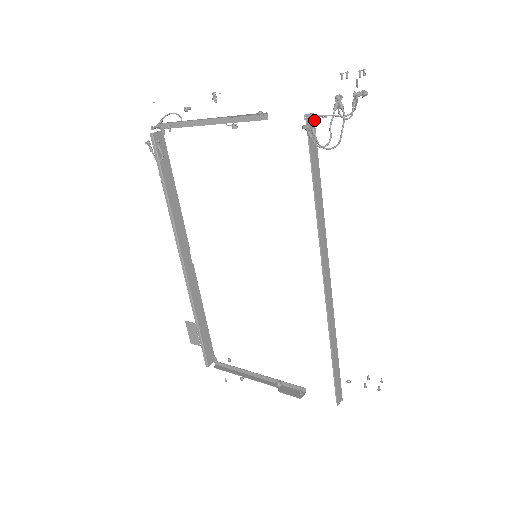
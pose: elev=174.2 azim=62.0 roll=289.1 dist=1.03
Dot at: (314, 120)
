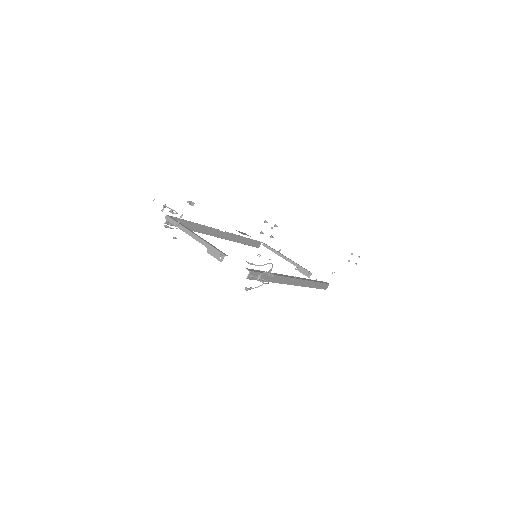
Dot at: (252, 271)
